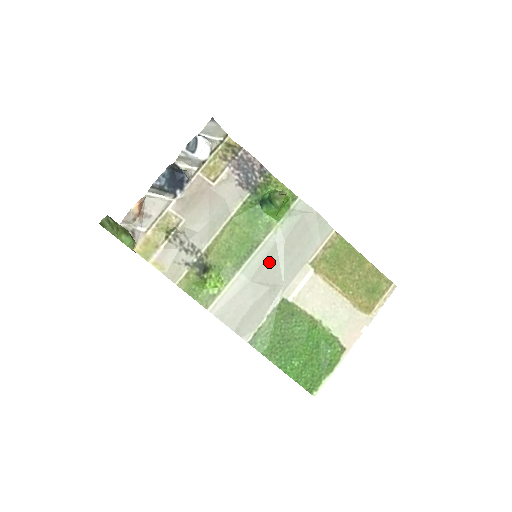
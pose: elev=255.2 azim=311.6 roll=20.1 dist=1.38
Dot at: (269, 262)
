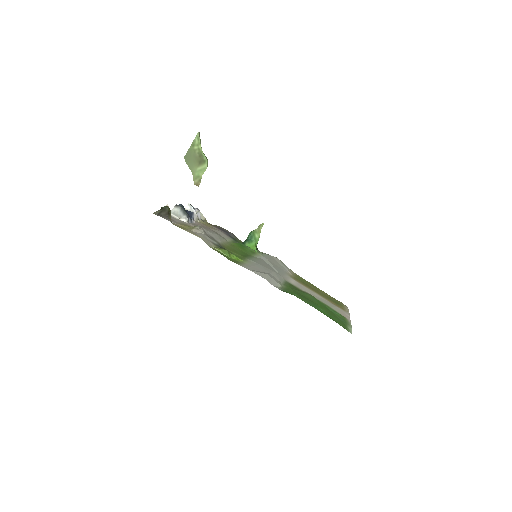
Dot at: (265, 264)
